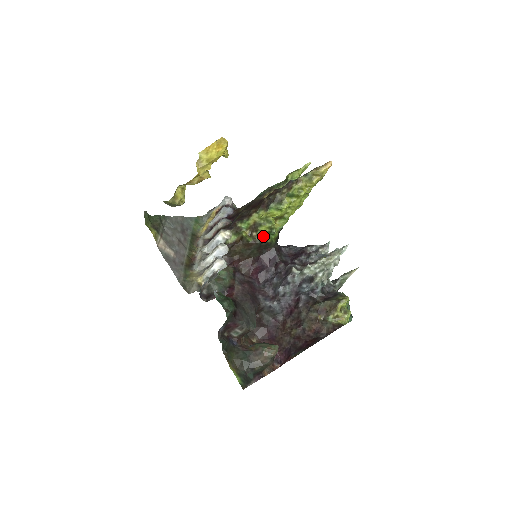
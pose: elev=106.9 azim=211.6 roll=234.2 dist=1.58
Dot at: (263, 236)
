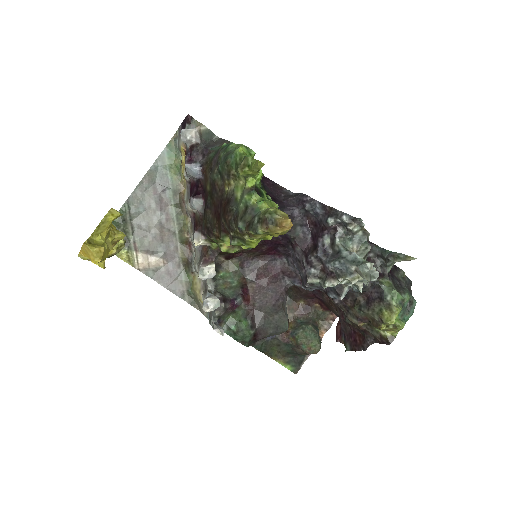
Dot at: occluded
